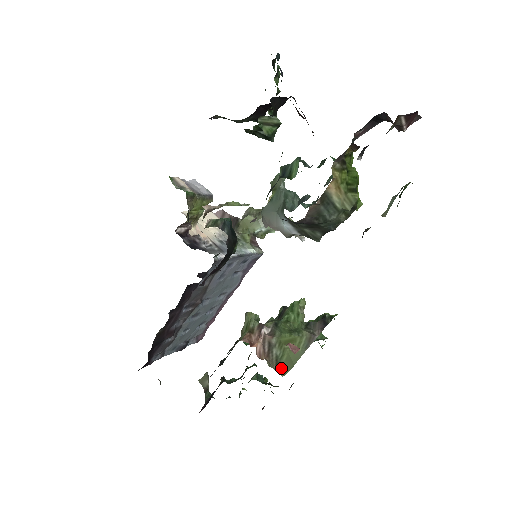
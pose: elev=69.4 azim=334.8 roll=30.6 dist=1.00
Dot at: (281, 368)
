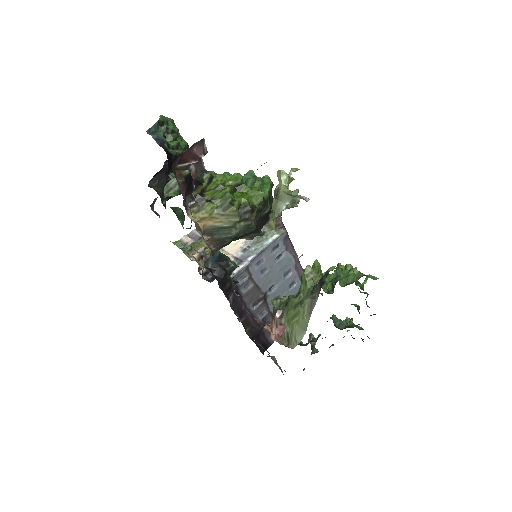
Dot at: (292, 341)
